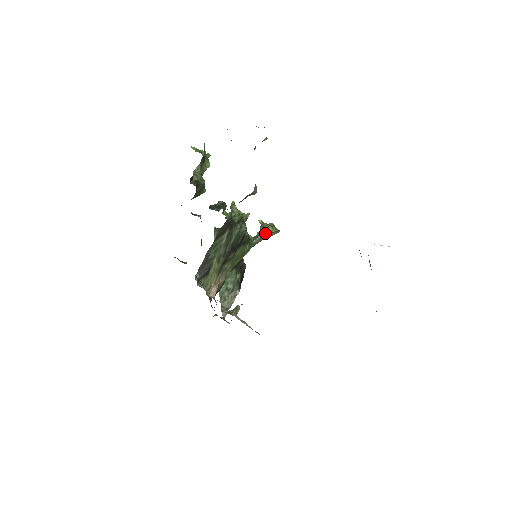
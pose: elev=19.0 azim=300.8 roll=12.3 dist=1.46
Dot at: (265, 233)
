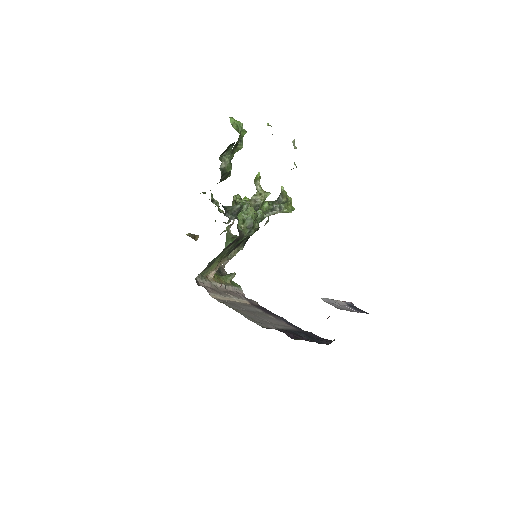
Dot at: (279, 212)
